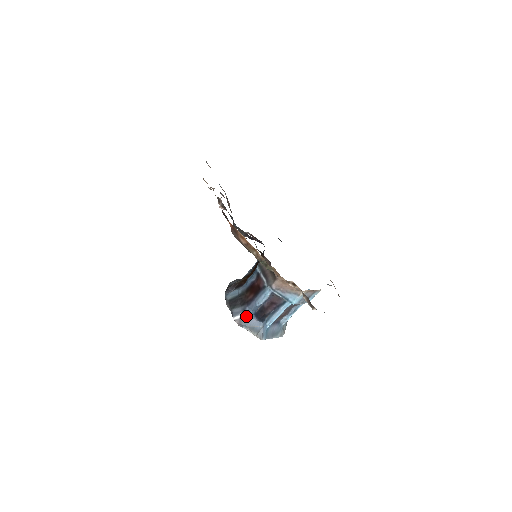
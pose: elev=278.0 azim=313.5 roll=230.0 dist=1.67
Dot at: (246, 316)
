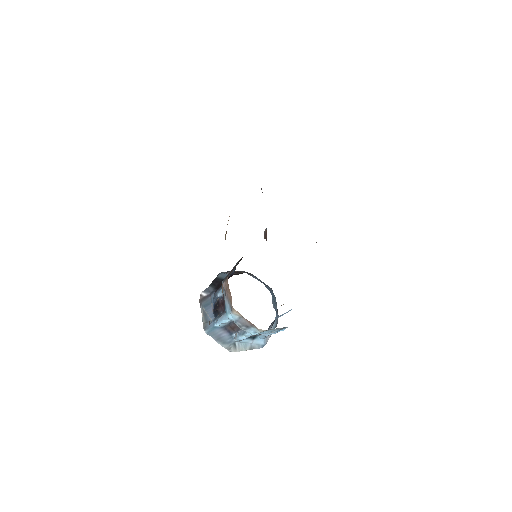
Dot at: (210, 299)
